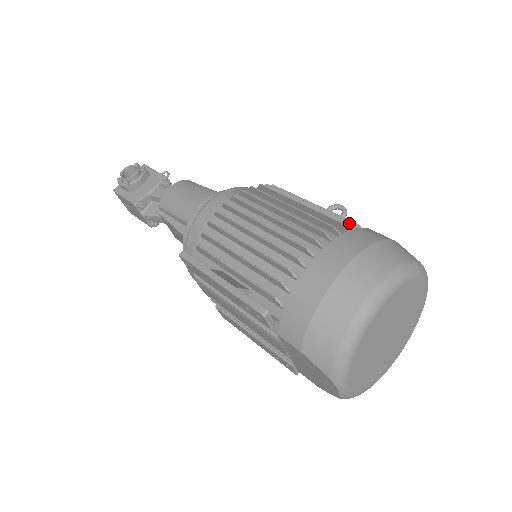
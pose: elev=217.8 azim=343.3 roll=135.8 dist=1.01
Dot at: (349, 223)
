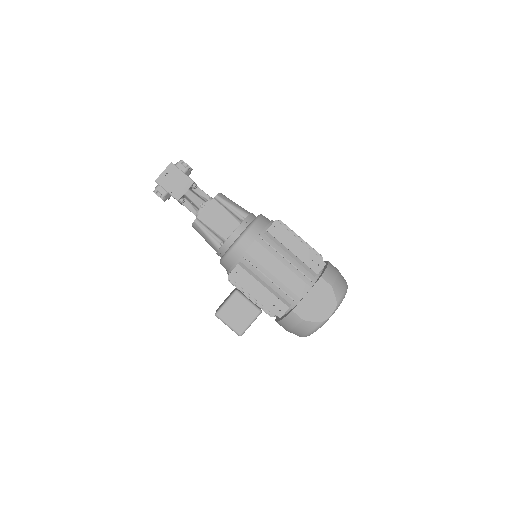
Dot at: occluded
